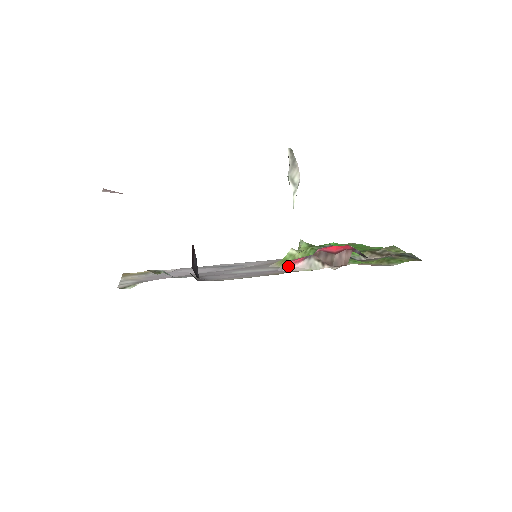
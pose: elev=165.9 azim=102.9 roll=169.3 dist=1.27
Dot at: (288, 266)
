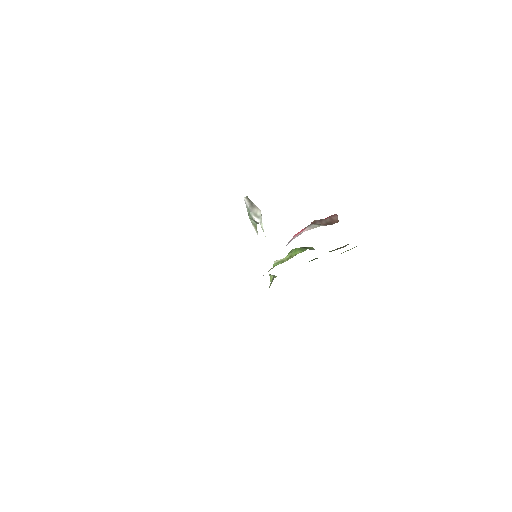
Dot at: (295, 236)
